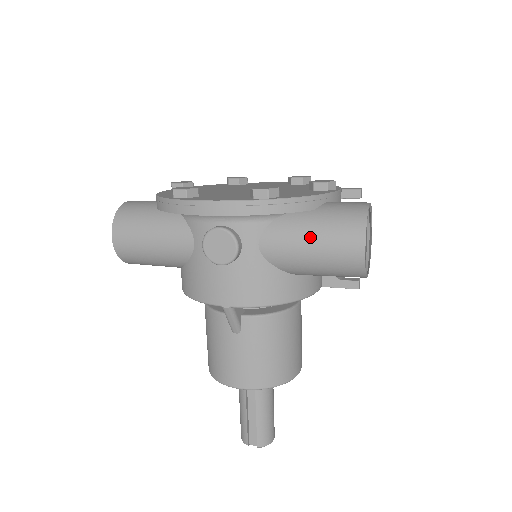
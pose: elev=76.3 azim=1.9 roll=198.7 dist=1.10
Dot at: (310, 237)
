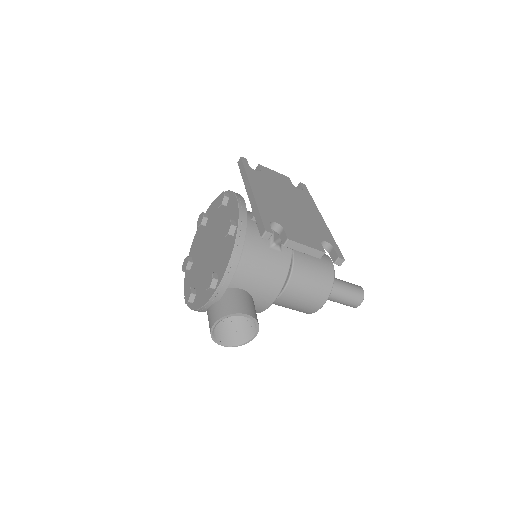
Dot at: occluded
